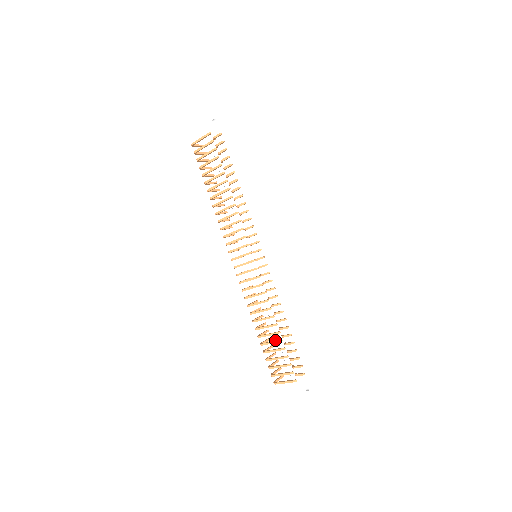
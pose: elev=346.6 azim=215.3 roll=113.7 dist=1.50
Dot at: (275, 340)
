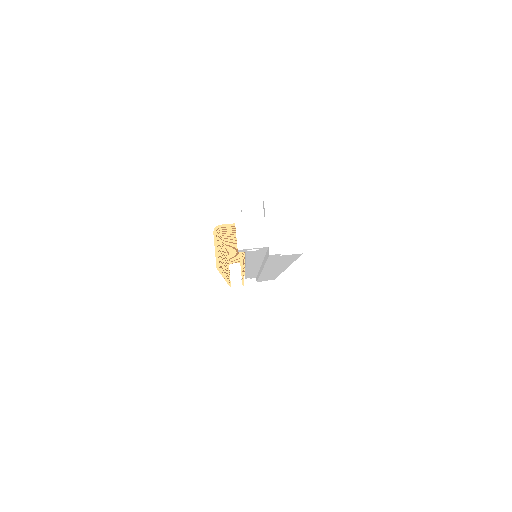
Dot at: occluded
